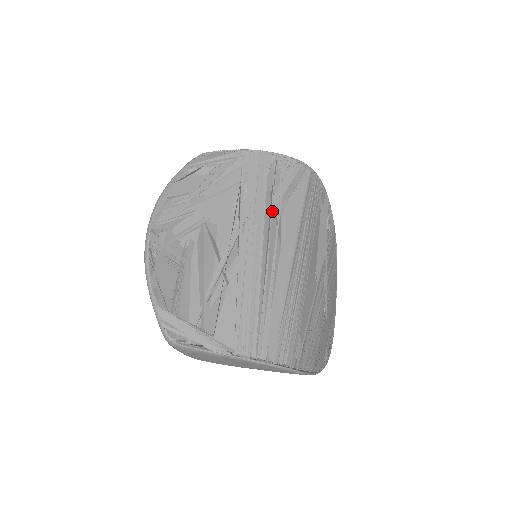
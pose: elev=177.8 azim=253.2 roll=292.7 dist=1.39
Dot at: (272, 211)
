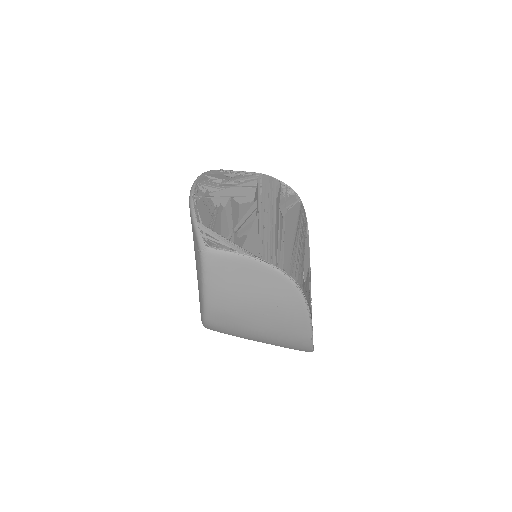
Dot at: occluded
